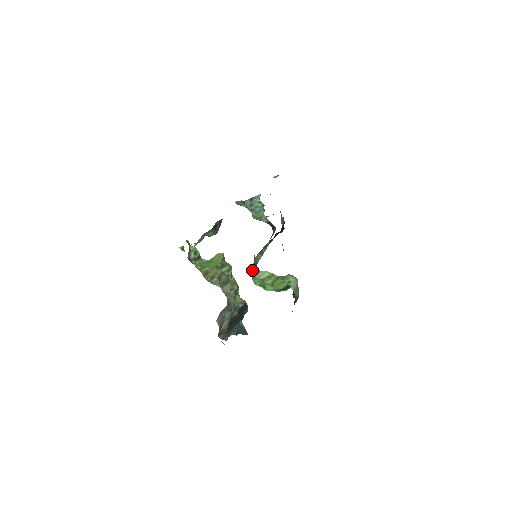
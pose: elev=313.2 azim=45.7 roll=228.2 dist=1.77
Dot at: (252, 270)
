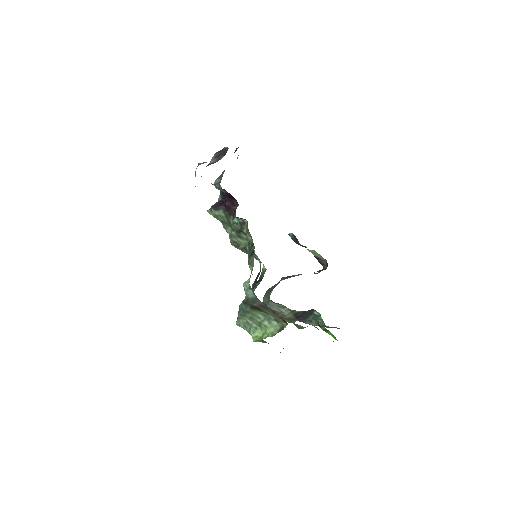
Dot at: (237, 248)
